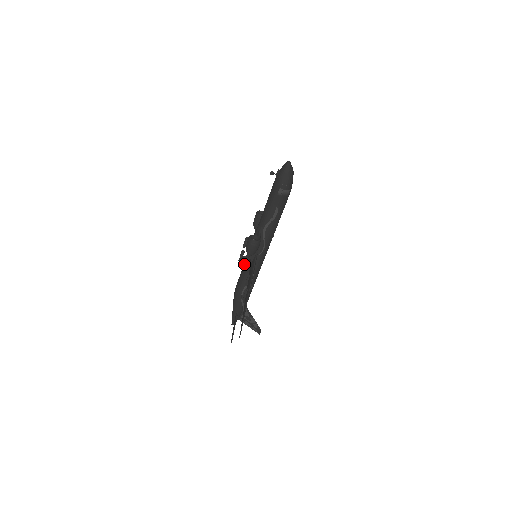
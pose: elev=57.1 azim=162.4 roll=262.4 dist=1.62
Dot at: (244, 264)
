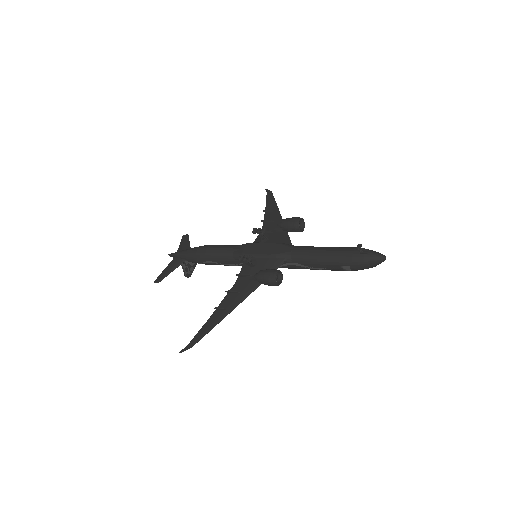
Dot at: (238, 253)
